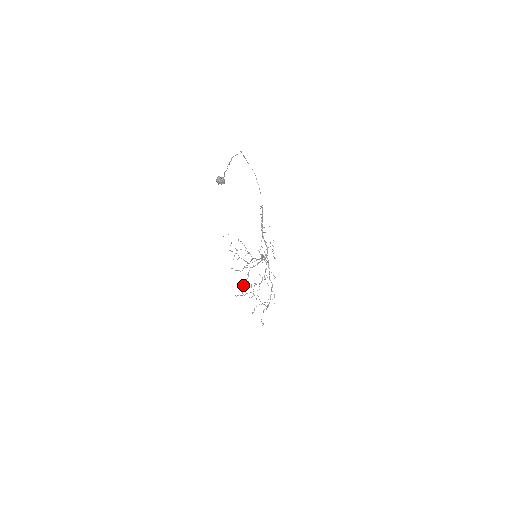
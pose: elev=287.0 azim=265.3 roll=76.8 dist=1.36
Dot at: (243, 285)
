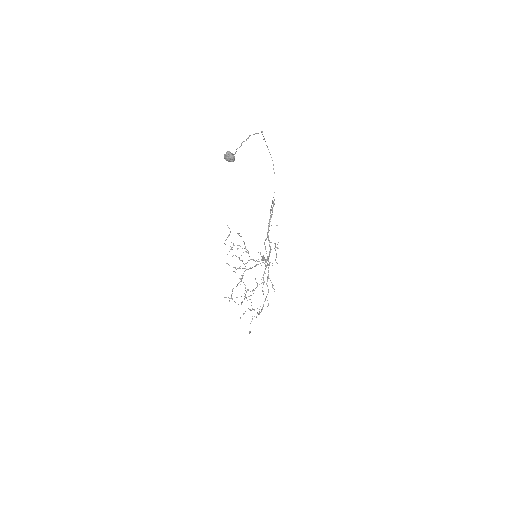
Dot at: (233, 288)
